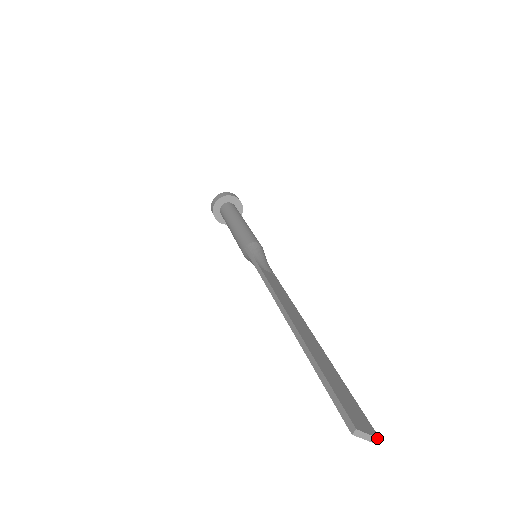
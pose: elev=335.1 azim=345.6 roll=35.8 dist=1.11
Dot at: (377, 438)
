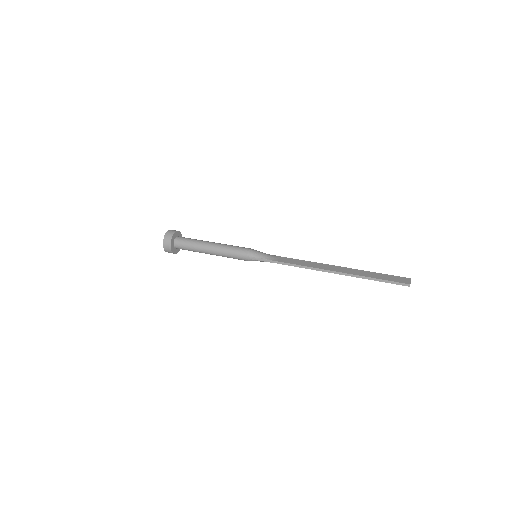
Dot at: occluded
